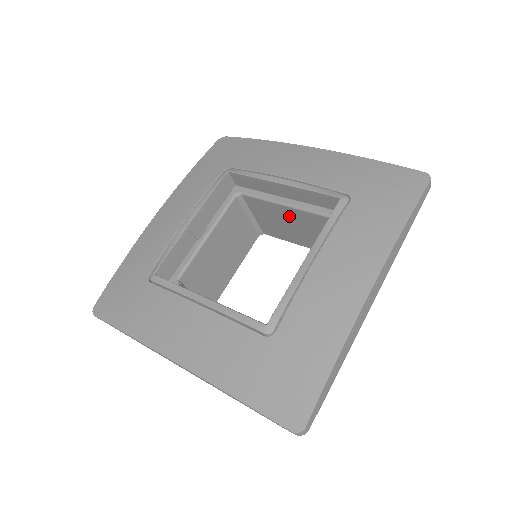
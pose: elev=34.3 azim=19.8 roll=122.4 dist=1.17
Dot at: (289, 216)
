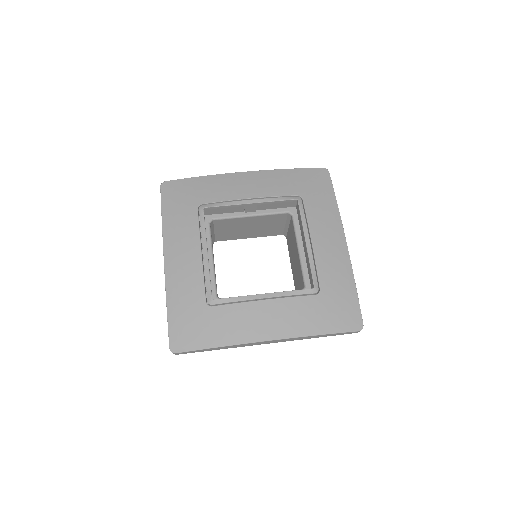
Dot at: (296, 255)
